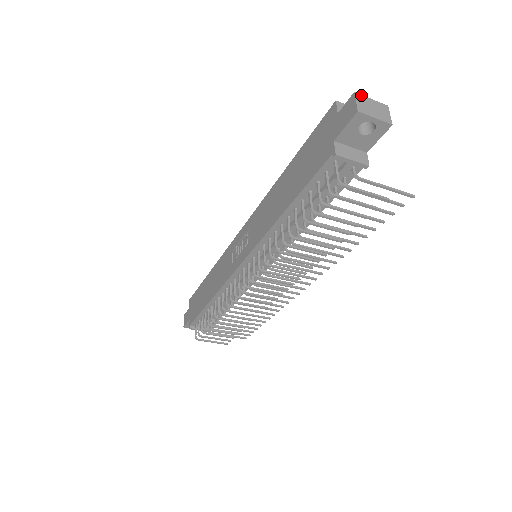
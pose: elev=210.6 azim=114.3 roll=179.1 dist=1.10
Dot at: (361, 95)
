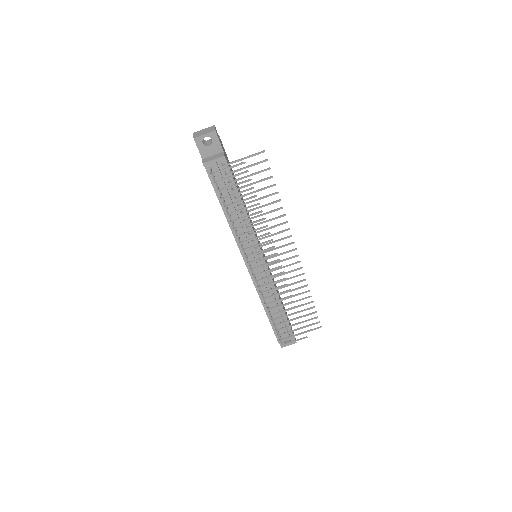
Dot at: (197, 131)
